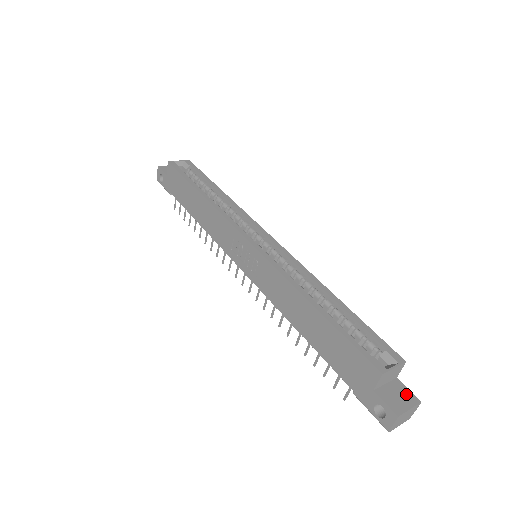
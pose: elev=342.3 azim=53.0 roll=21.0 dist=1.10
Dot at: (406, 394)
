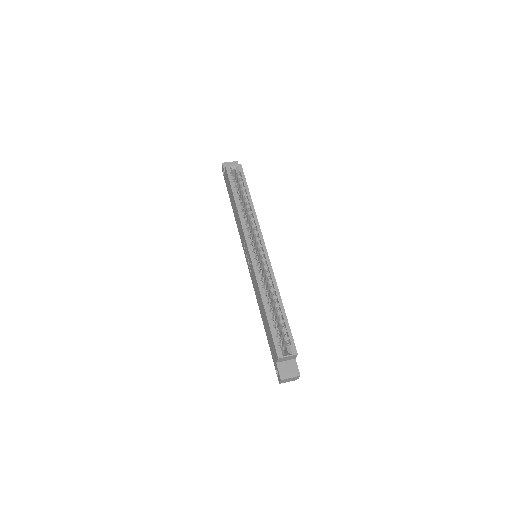
Dot at: (294, 369)
